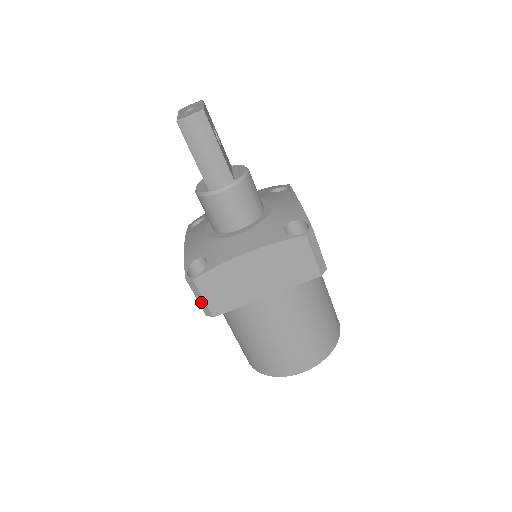
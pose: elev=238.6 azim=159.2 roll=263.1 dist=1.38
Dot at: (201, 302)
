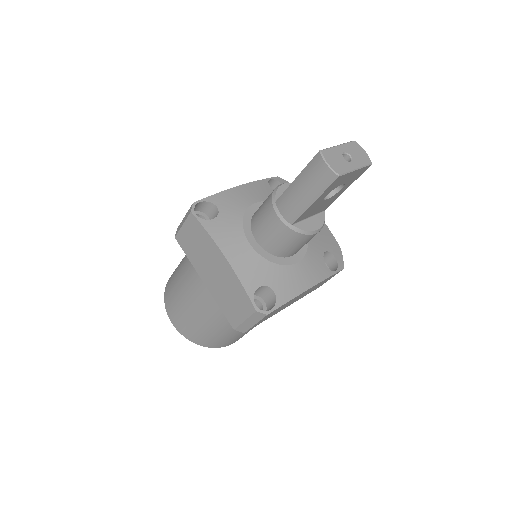
Dot at: (182, 223)
